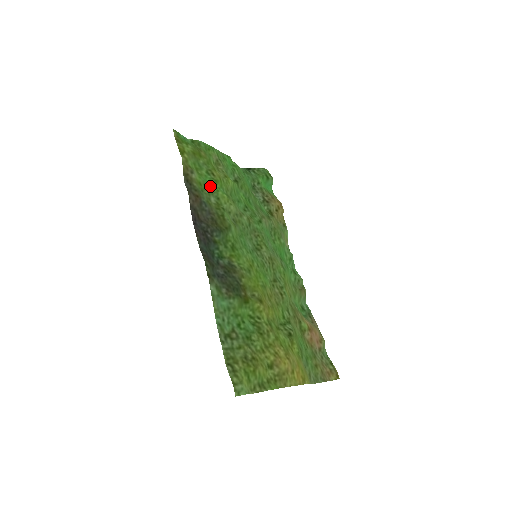
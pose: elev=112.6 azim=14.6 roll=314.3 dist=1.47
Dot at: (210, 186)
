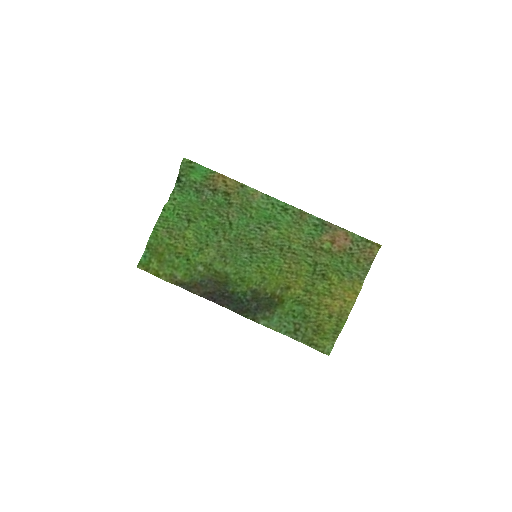
Dot at: (189, 264)
